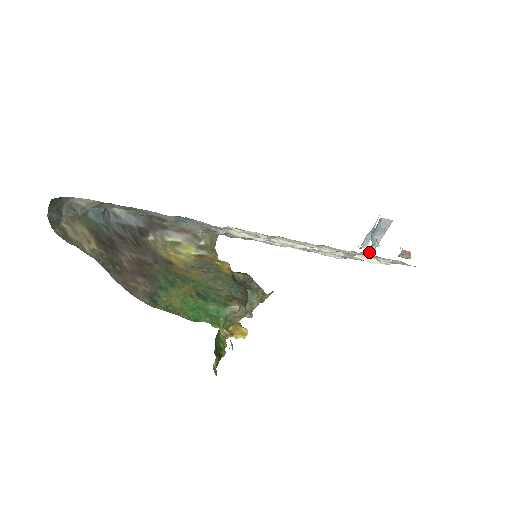
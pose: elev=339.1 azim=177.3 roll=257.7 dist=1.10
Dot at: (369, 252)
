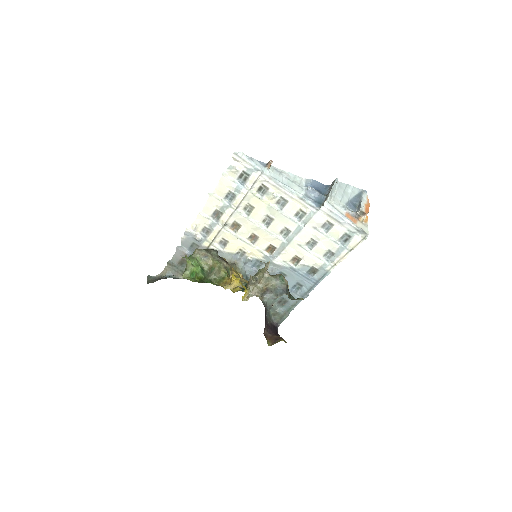
Dot at: (325, 200)
